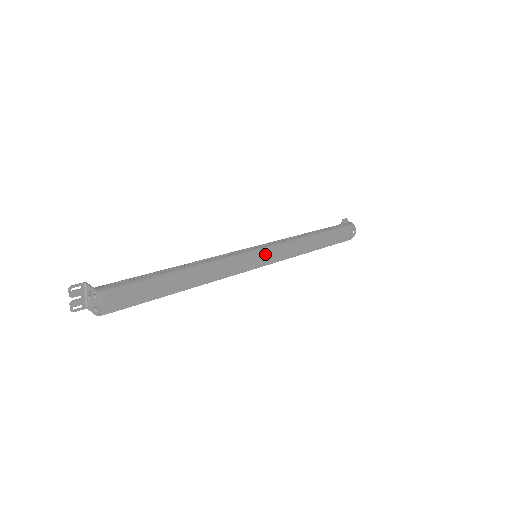
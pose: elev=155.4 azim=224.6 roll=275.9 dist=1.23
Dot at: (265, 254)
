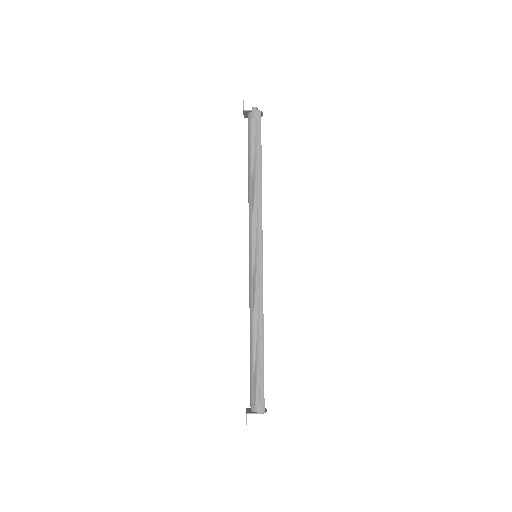
Dot at: (262, 251)
